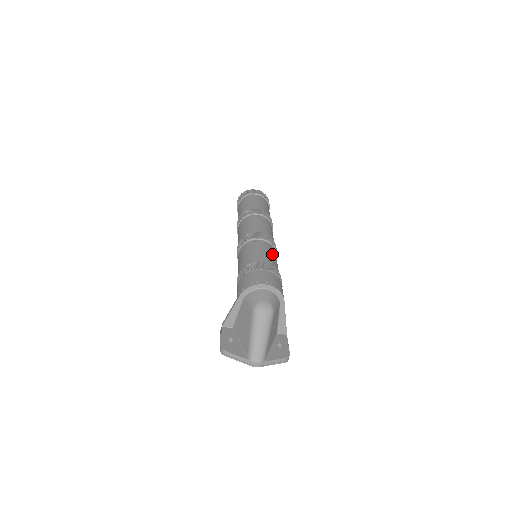
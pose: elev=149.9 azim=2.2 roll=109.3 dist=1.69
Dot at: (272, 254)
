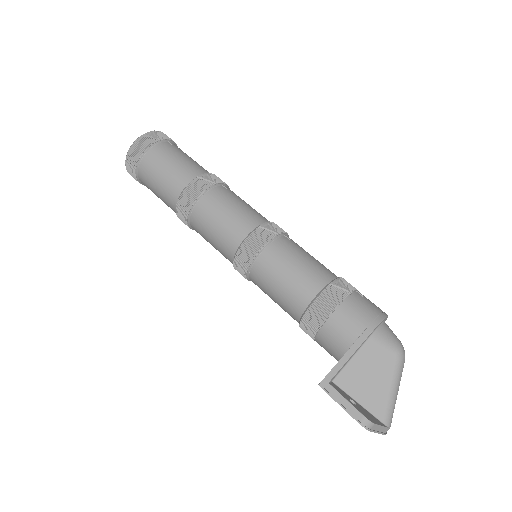
Dot at: occluded
